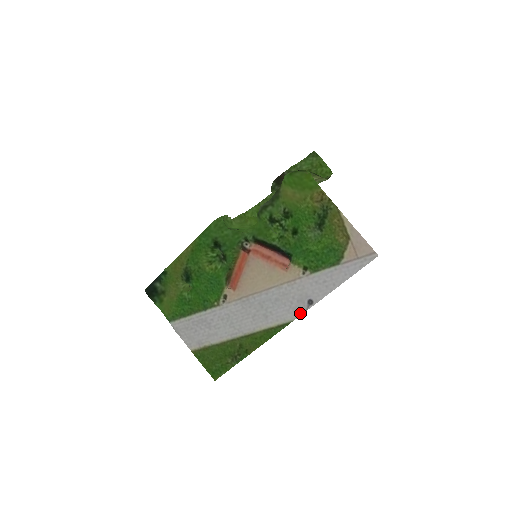
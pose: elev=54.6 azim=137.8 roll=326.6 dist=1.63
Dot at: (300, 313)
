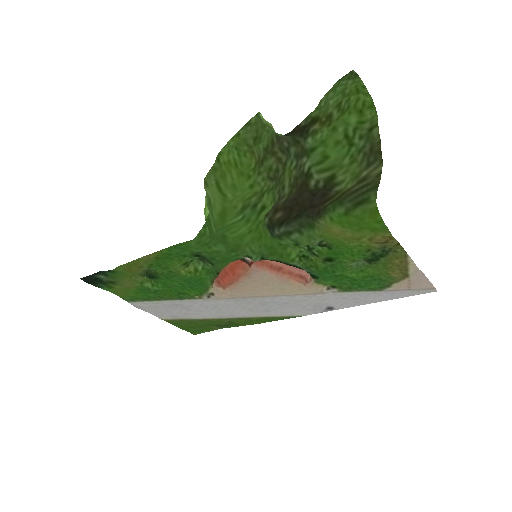
Dot at: (314, 313)
